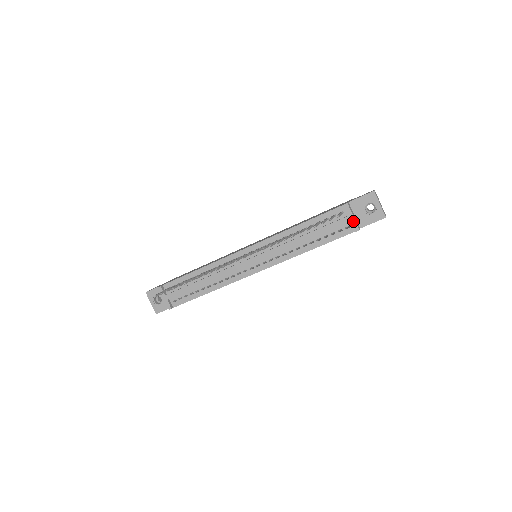
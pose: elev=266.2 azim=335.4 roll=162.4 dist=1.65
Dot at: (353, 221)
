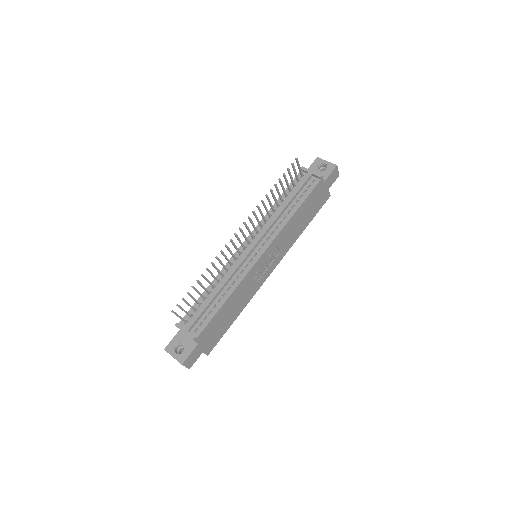
Dot at: (314, 173)
